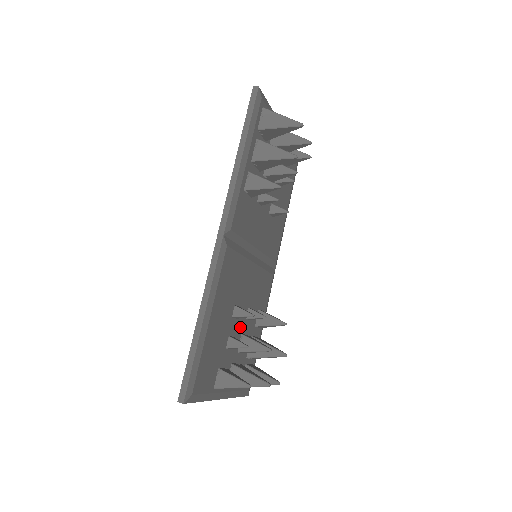
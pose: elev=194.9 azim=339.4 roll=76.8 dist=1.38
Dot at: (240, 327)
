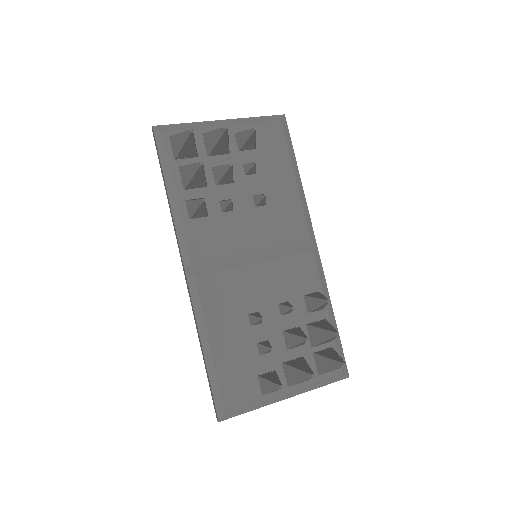
Dot at: (275, 327)
